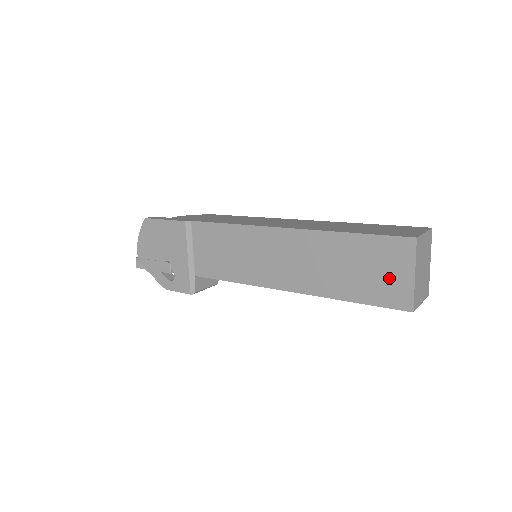
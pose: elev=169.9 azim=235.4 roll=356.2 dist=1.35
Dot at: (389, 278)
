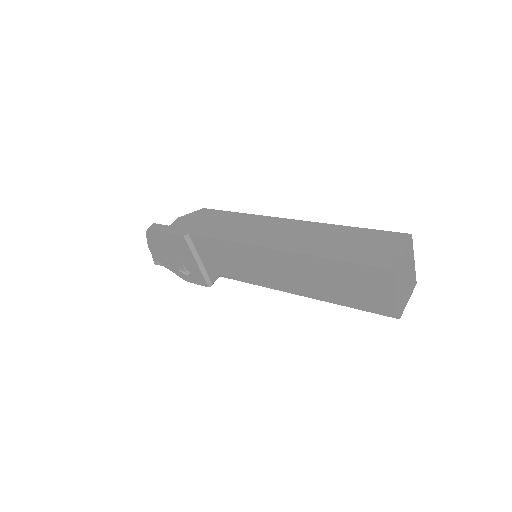
Dot at: (374, 295)
